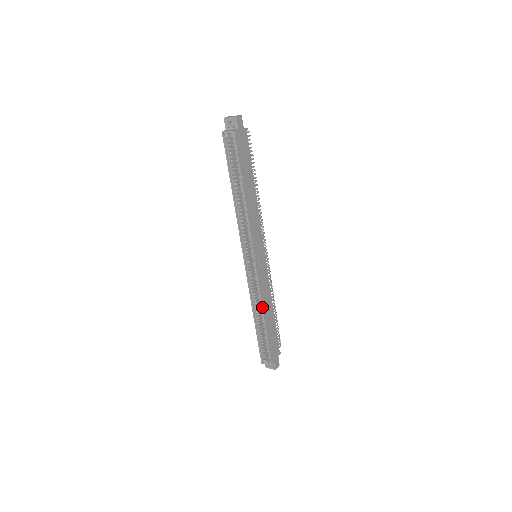
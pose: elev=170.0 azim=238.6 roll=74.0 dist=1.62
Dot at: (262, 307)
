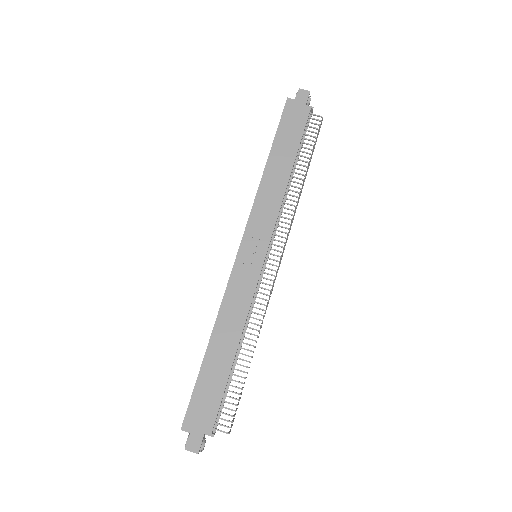
Dot at: (216, 318)
